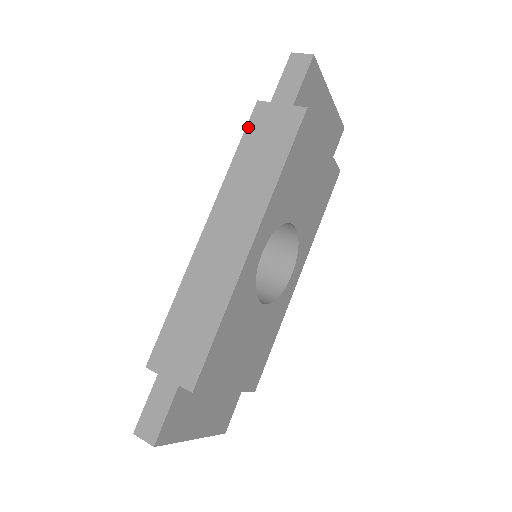
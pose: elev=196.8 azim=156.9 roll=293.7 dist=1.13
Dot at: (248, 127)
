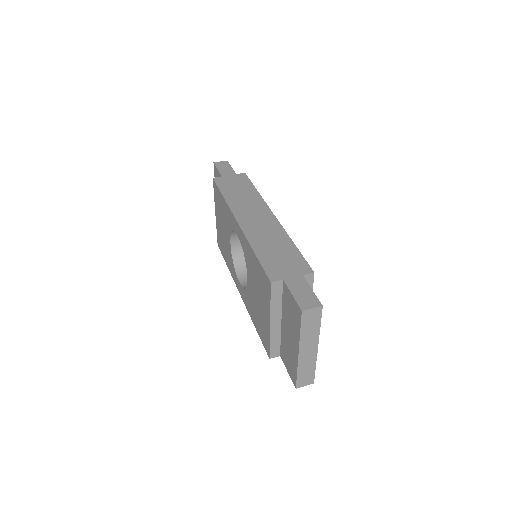
Dot at: (219, 186)
